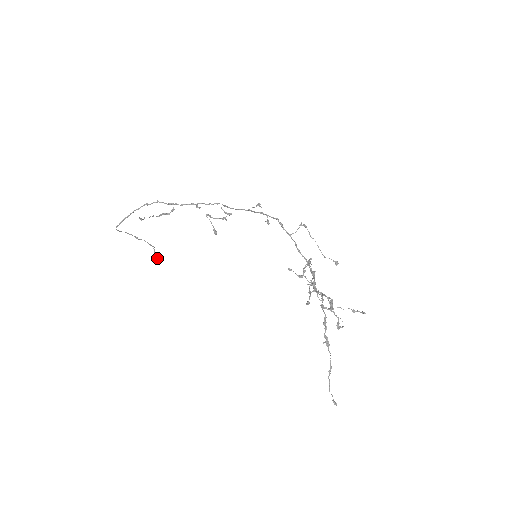
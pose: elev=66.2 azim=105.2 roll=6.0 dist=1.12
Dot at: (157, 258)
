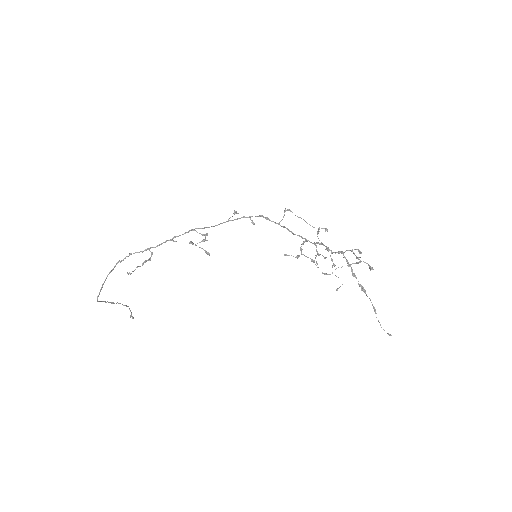
Dot at: (132, 317)
